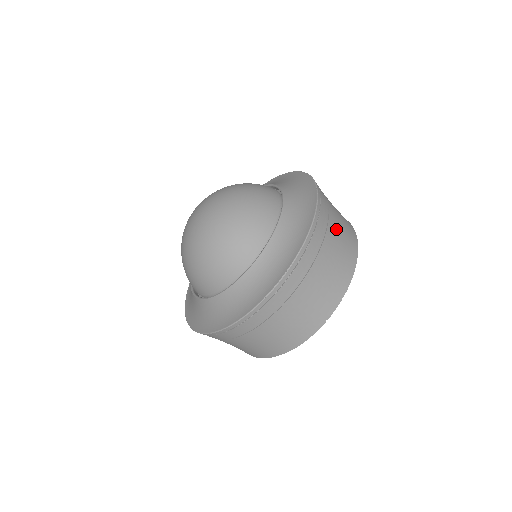
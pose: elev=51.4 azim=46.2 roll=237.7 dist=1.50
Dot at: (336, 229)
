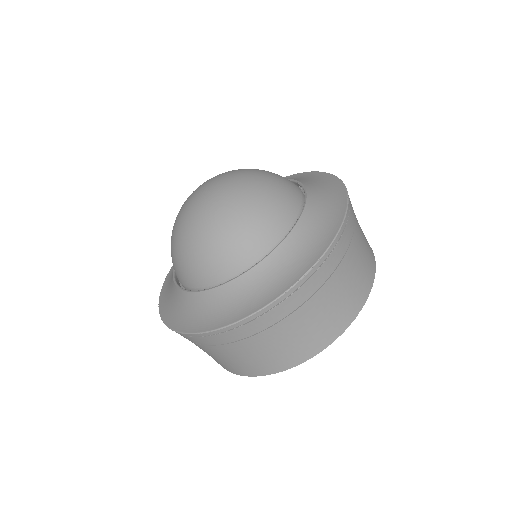
Dot at: (360, 233)
